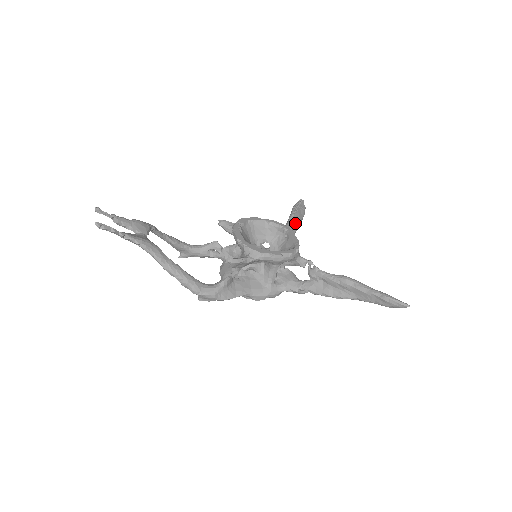
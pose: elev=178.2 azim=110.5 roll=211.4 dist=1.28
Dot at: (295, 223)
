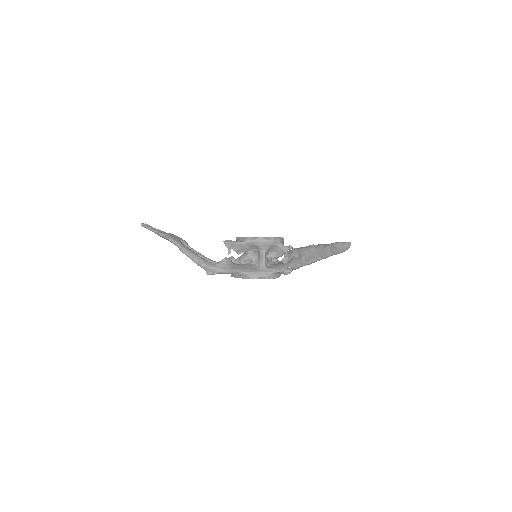
Dot at: occluded
